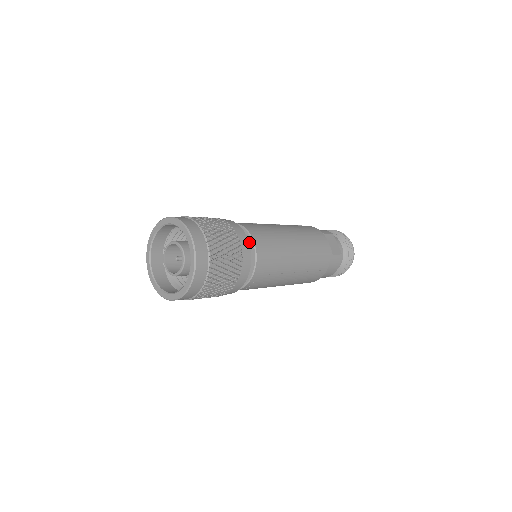
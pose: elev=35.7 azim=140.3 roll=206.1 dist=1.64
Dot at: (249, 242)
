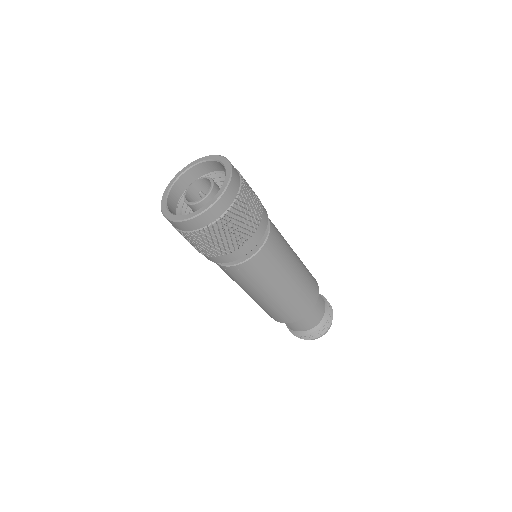
Dot at: occluded
